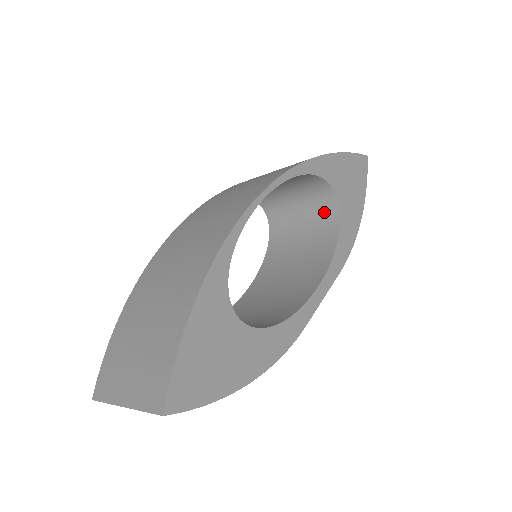
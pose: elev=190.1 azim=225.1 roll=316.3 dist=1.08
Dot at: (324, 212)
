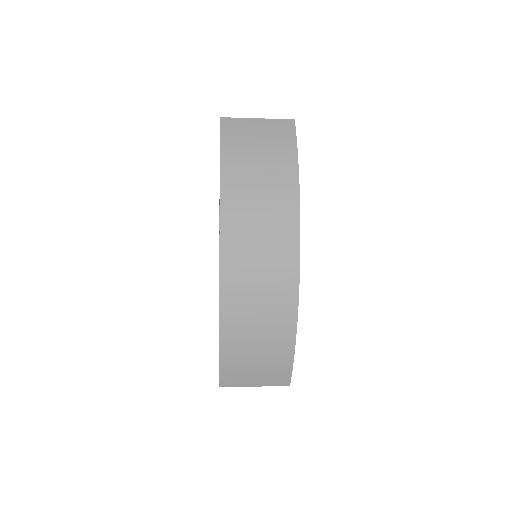
Dot at: occluded
